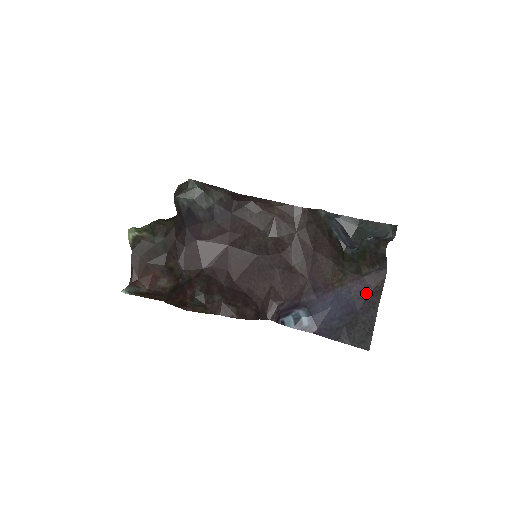
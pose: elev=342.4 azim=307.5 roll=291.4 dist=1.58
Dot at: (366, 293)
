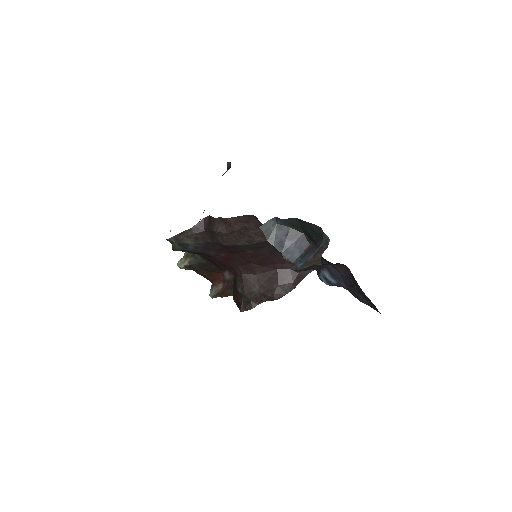
Dot at: (348, 275)
